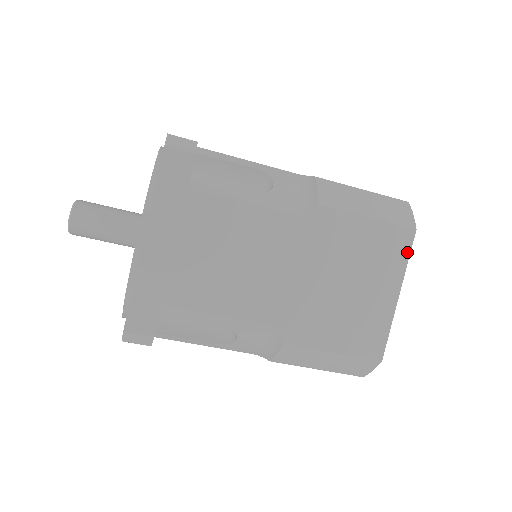
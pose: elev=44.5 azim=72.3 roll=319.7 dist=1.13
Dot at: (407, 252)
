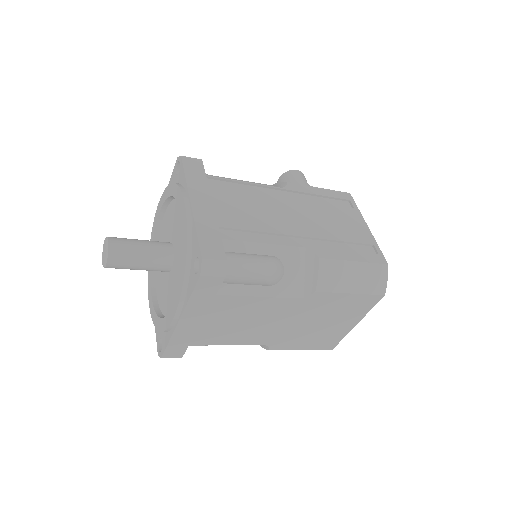
Dot at: (372, 306)
